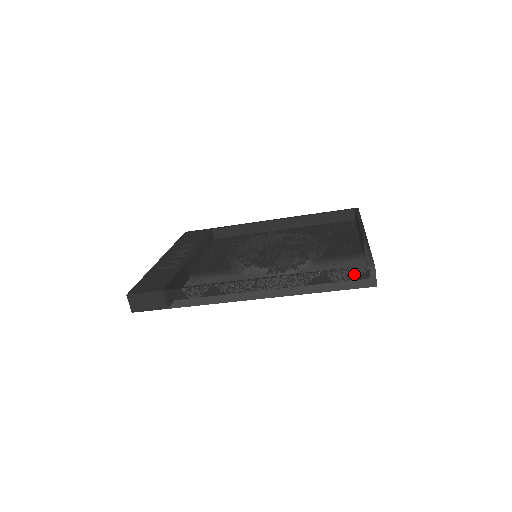
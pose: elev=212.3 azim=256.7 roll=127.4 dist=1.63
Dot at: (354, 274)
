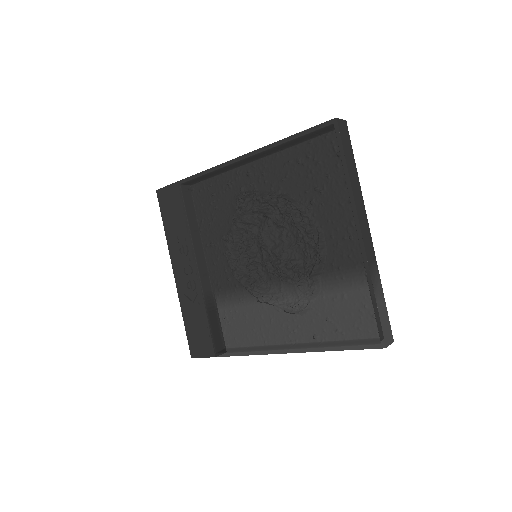
Dot at: (368, 348)
